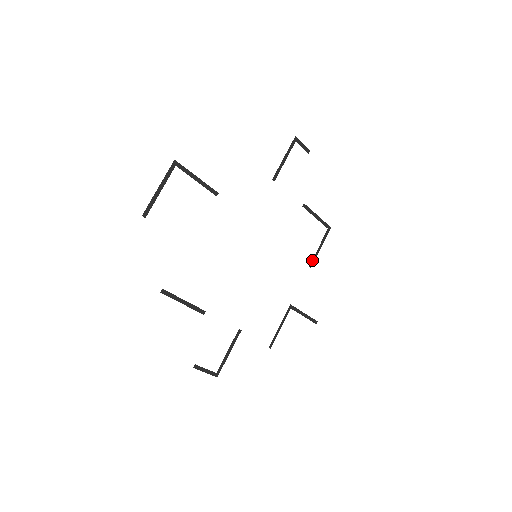
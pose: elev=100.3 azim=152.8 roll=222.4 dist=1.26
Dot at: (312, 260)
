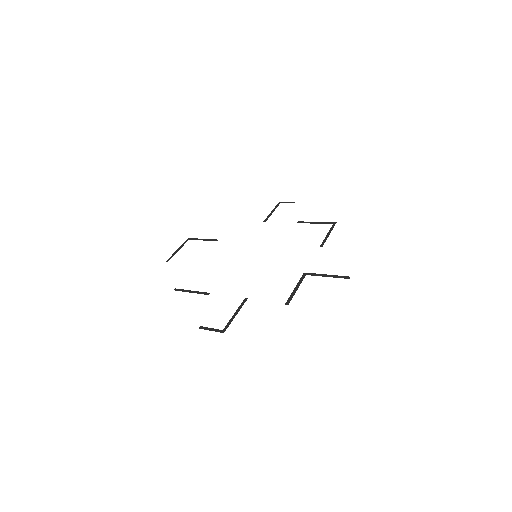
Dot at: (322, 243)
